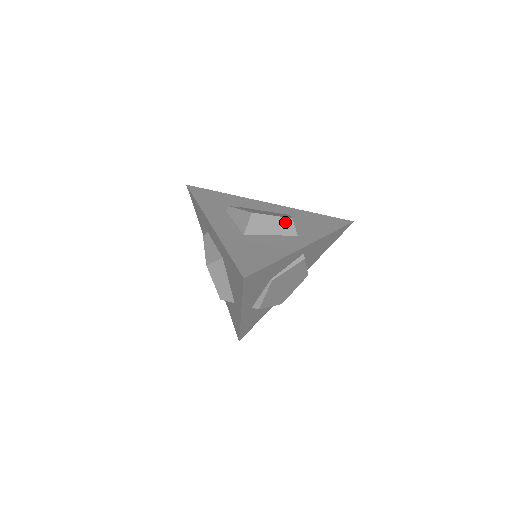
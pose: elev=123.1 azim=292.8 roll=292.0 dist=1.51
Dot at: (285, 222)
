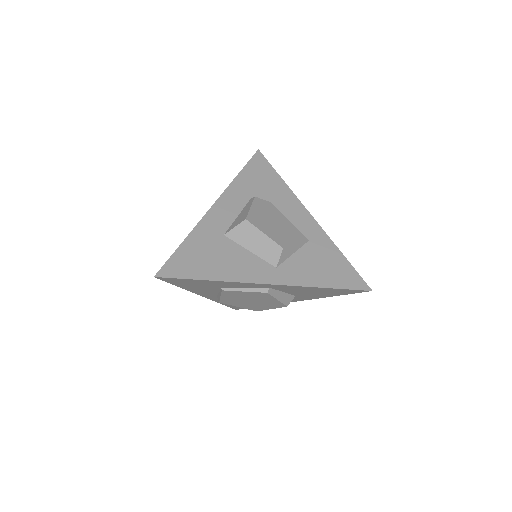
Dot at: (273, 247)
